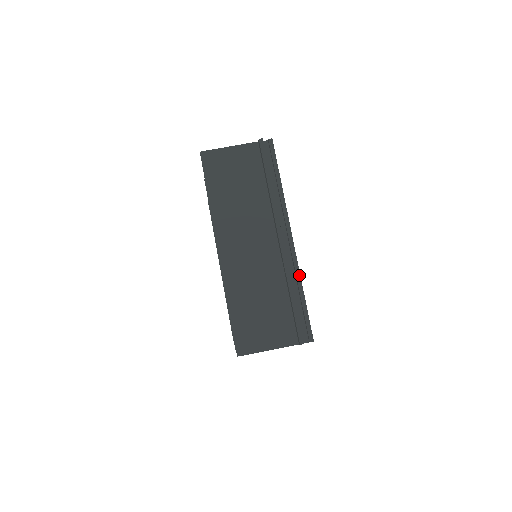
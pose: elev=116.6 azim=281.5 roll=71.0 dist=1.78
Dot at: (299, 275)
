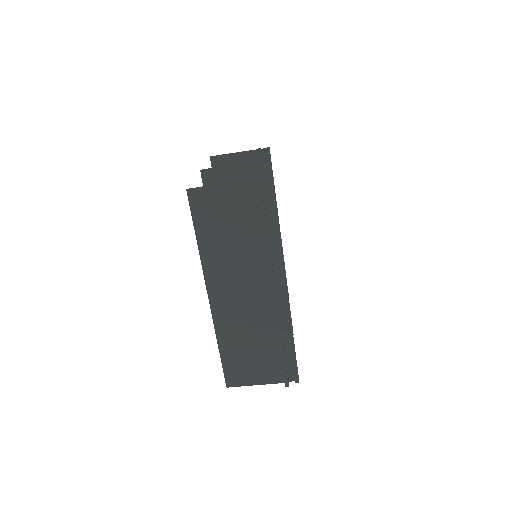
Dot at: (291, 326)
